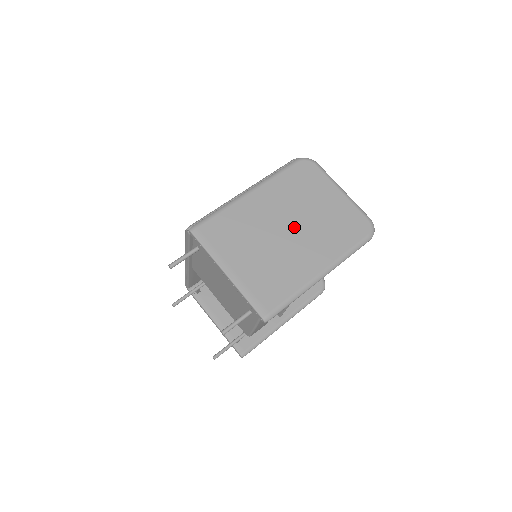
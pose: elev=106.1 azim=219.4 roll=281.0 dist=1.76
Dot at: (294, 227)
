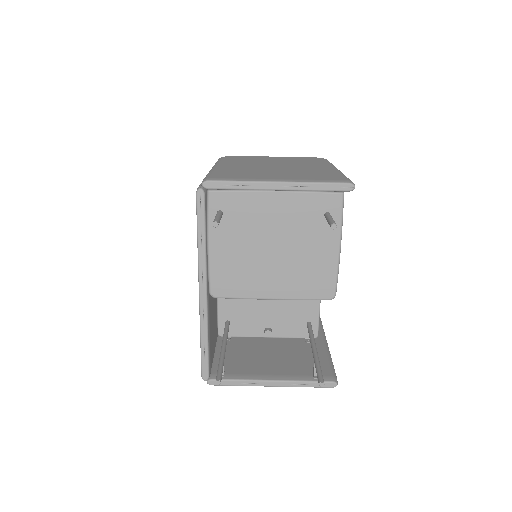
Dot at: (277, 165)
